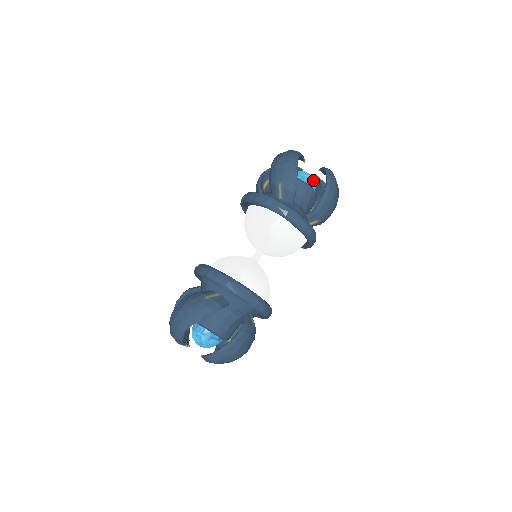
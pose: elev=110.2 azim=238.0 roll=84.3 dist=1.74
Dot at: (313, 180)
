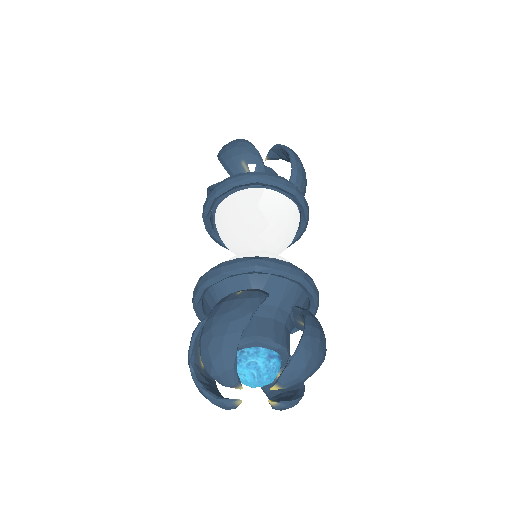
Dot at: occluded
